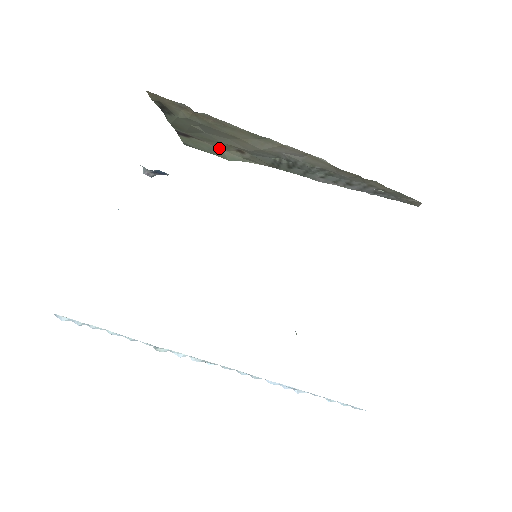
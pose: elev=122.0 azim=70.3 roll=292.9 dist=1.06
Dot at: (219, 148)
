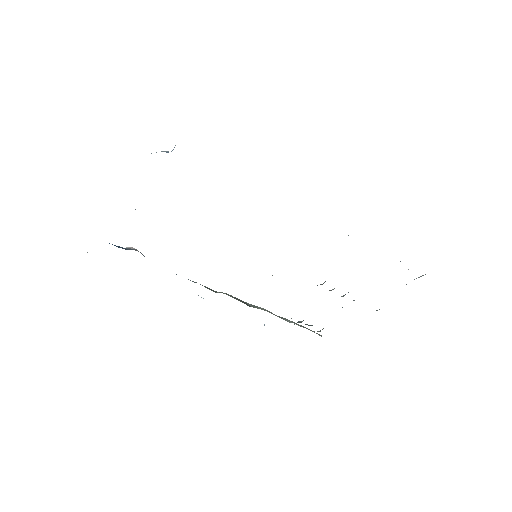
Dot at: occluded
